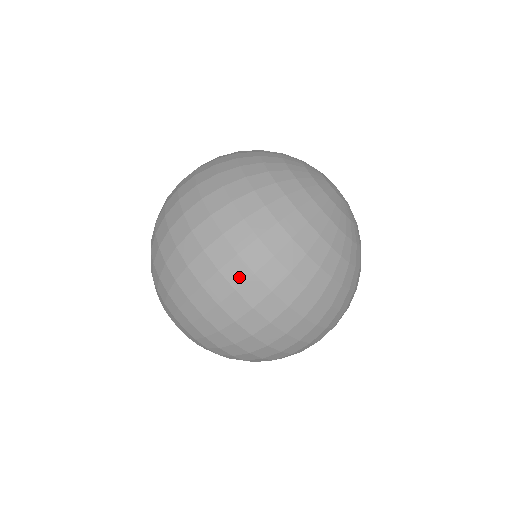
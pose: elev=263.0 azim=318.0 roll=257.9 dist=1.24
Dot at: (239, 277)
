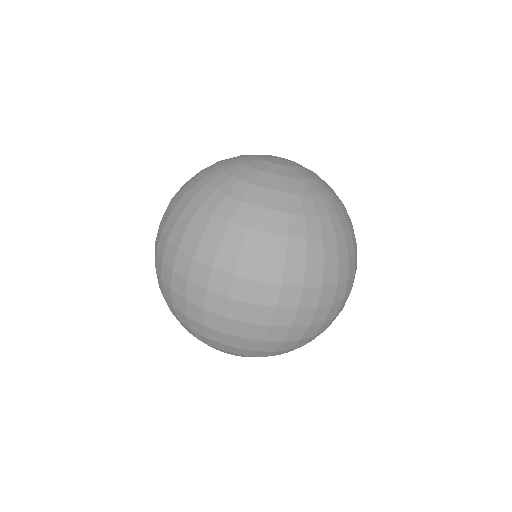
Dot at: (248, 292)
